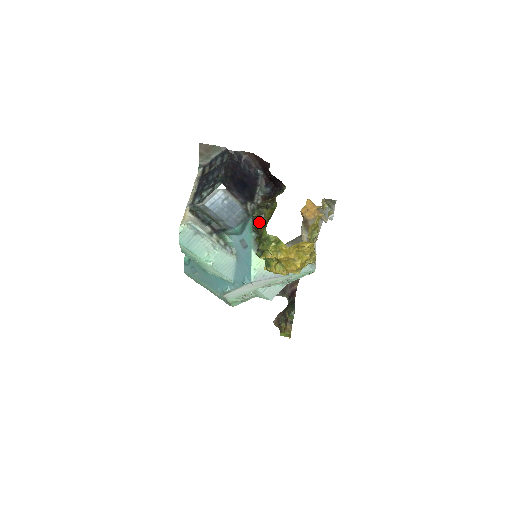
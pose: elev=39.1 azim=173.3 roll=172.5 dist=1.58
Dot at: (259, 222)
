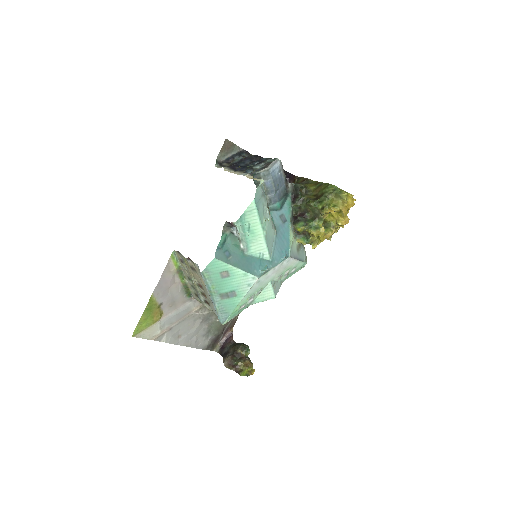
Dot at: (304, 193)
